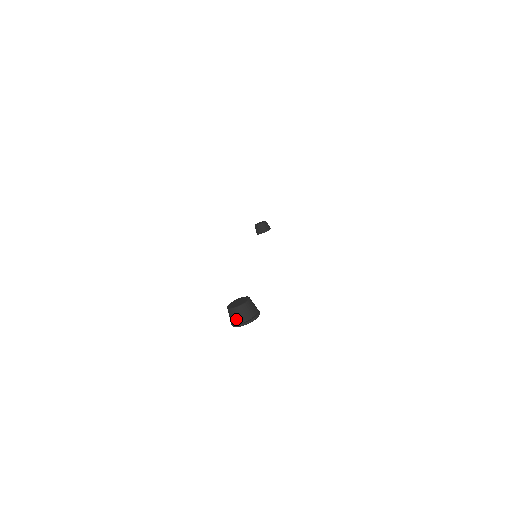
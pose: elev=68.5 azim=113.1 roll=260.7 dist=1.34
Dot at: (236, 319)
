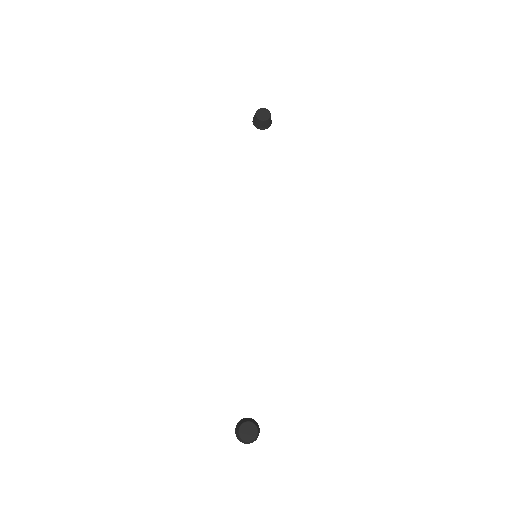
Dot at: (242, 442)
